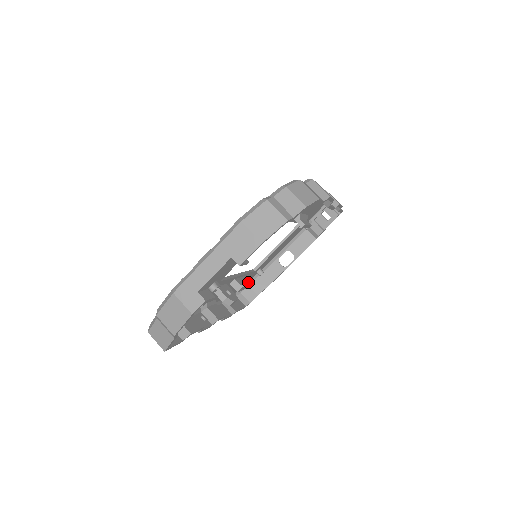
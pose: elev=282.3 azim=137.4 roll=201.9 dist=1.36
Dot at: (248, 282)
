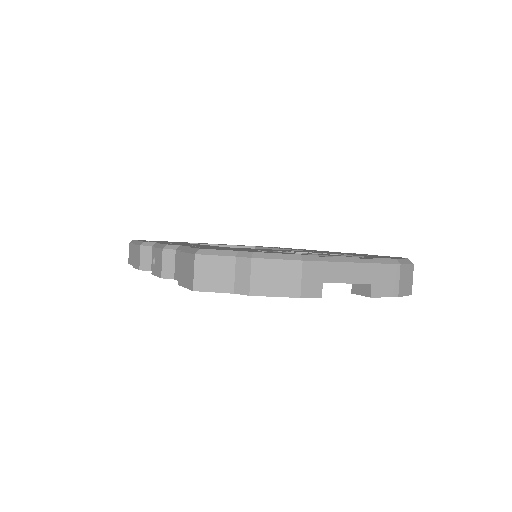
Dot at: occluded
